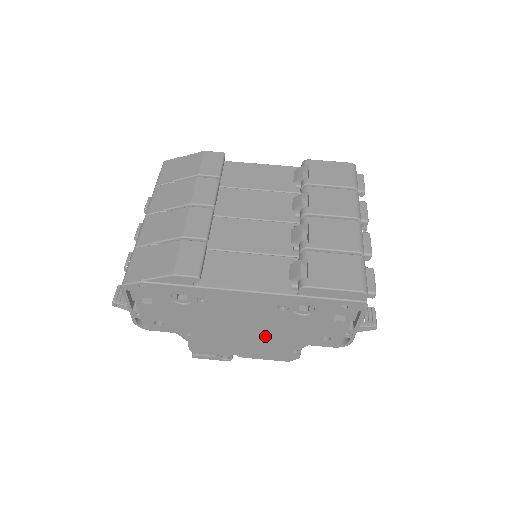
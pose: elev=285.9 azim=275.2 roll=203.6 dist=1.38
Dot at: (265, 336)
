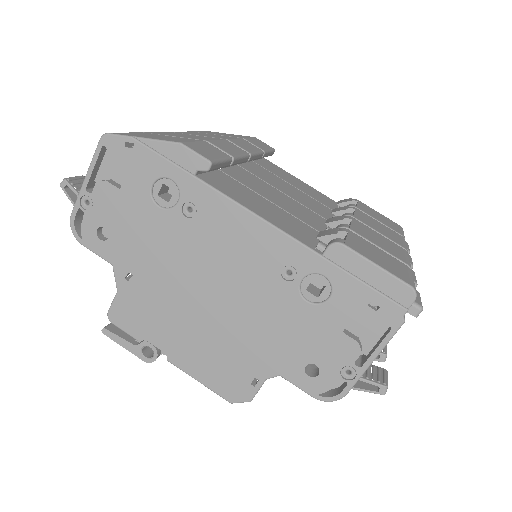
Dot at: (230, 326)
